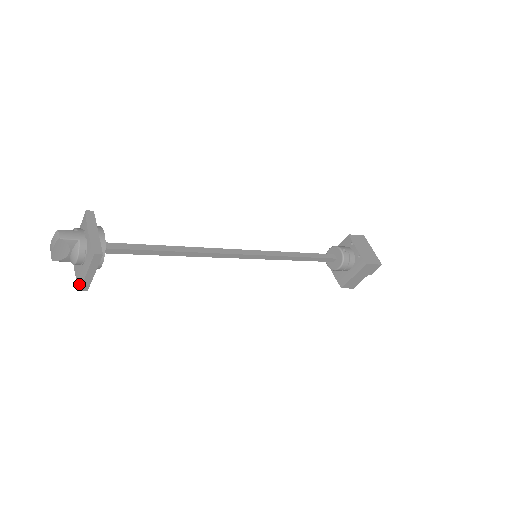
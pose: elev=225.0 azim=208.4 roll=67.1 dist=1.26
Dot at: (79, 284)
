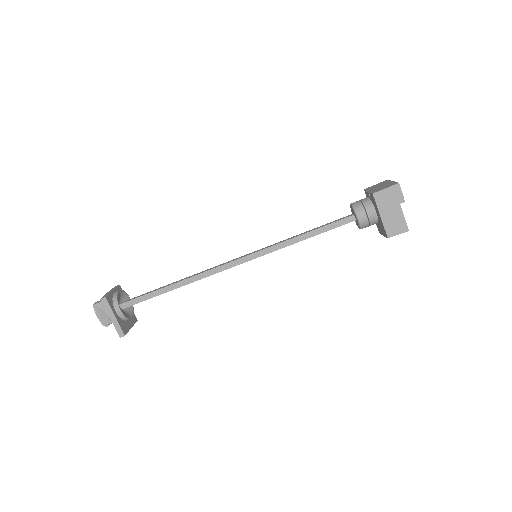
Dot at: (119, 333)
